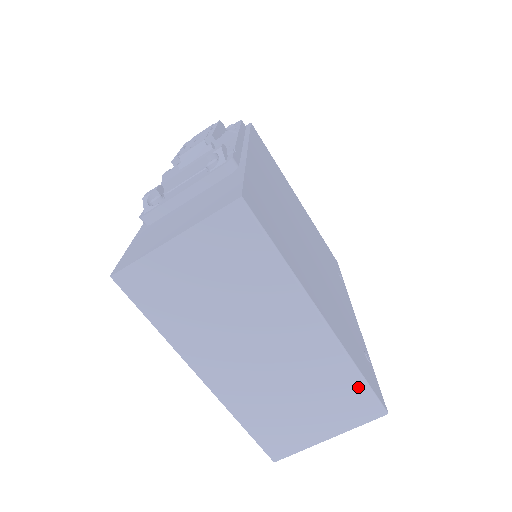
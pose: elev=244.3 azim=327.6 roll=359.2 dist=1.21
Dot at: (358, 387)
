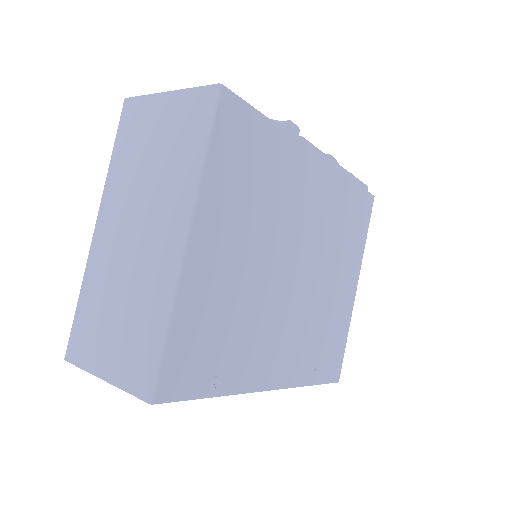
Dot at: (156, 343)
